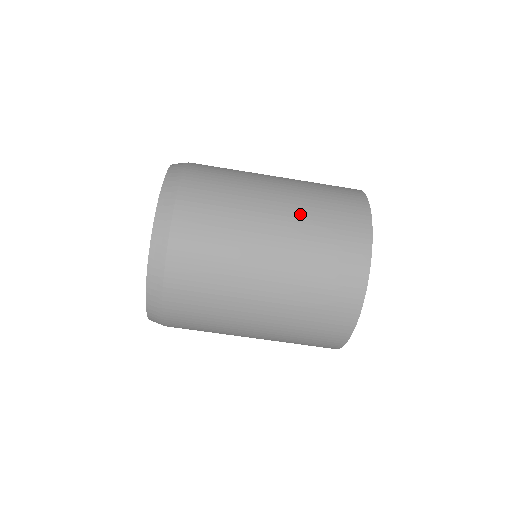
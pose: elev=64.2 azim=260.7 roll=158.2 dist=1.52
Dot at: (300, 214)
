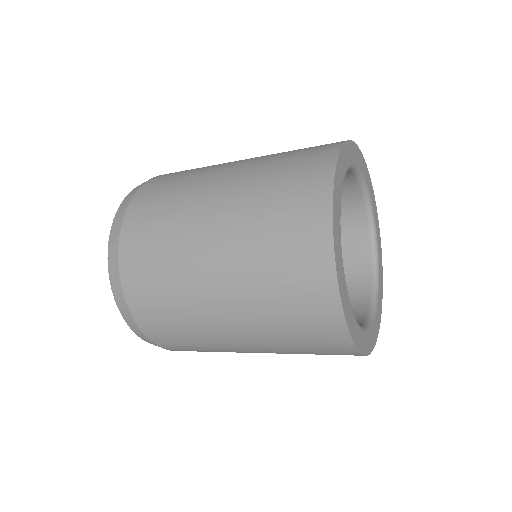
Dot at: (244, 287)
